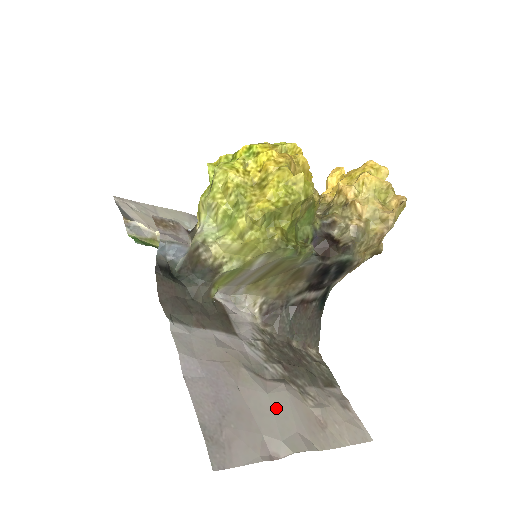
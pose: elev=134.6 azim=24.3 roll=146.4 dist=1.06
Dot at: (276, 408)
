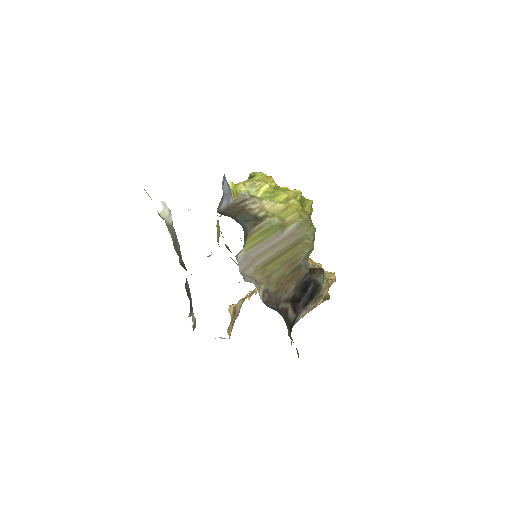
Dot at: occluded
